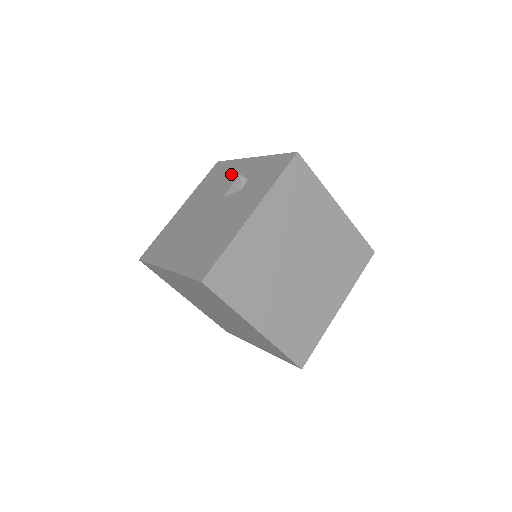
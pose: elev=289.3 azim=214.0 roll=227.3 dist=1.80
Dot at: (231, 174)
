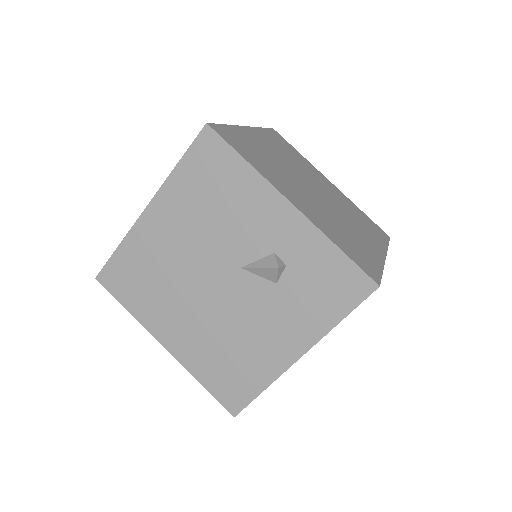
Dot at: (249, 213)
